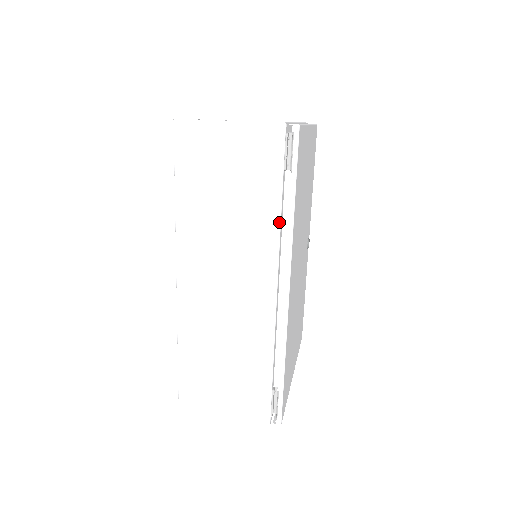
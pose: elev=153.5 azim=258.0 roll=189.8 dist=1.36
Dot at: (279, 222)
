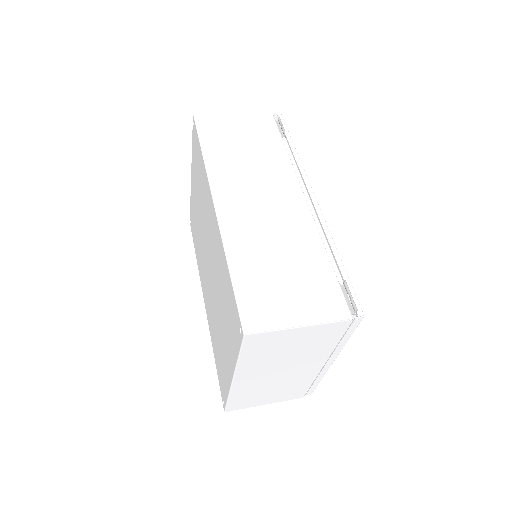
Dot at: (289, 157)
